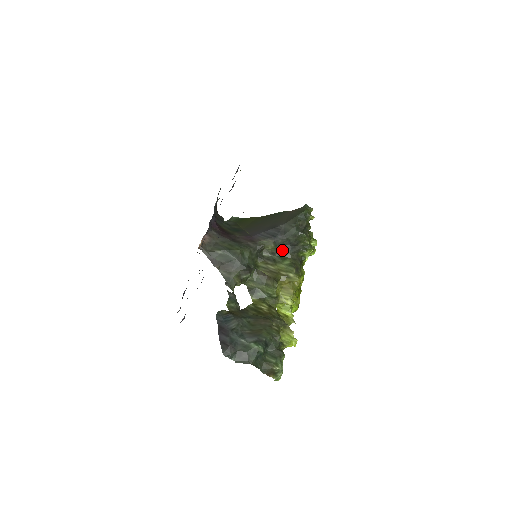
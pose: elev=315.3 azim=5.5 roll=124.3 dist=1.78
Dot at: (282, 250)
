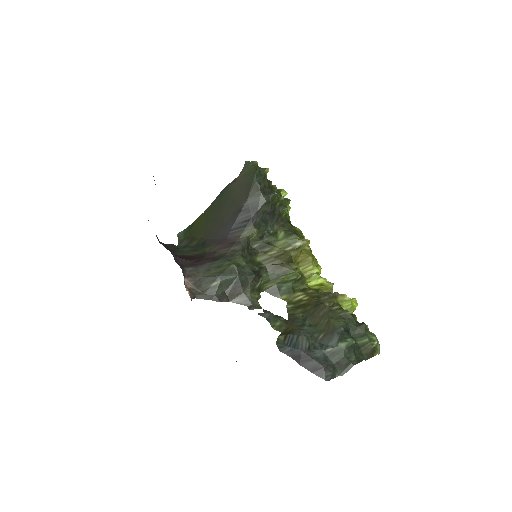
Dot at: (266, 227)
